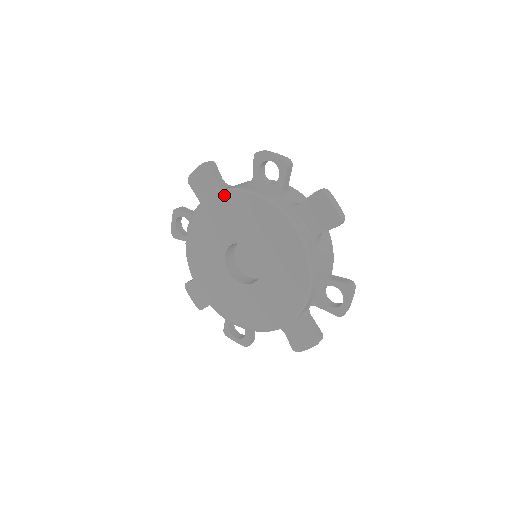
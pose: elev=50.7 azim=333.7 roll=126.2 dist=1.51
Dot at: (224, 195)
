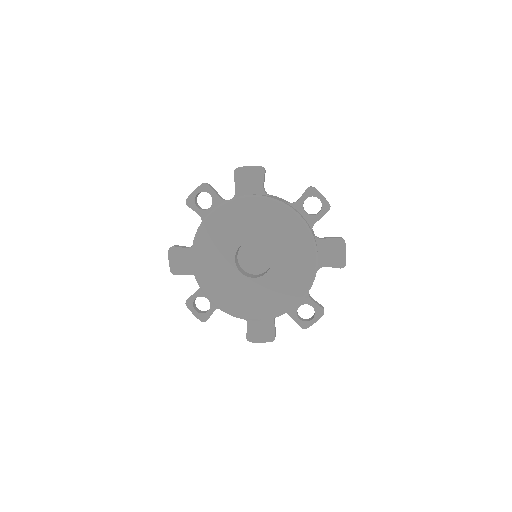
Dot at: (197, 240)
